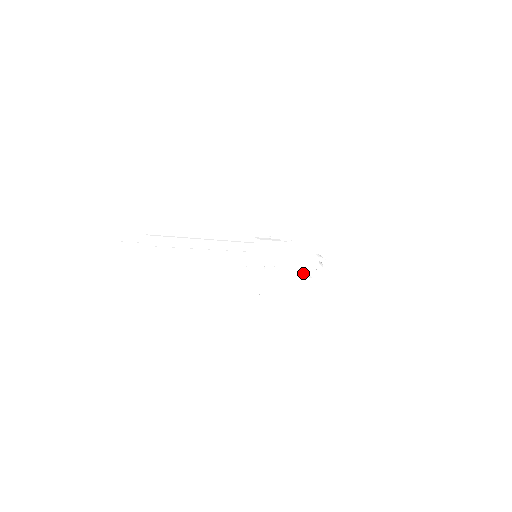
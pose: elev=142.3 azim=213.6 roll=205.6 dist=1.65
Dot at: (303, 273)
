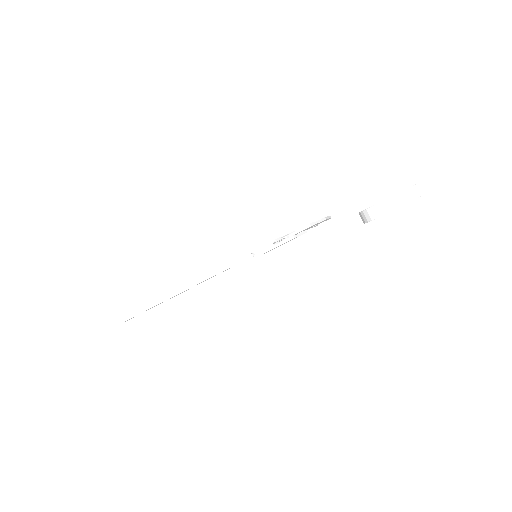
Dot at: occluded
